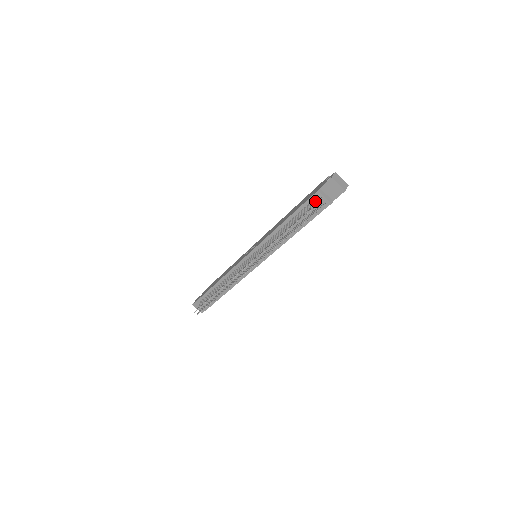
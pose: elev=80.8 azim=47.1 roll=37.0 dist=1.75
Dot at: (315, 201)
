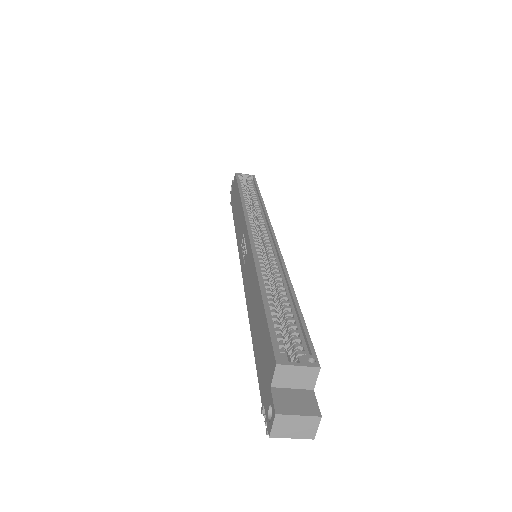
Dot at: occluded
